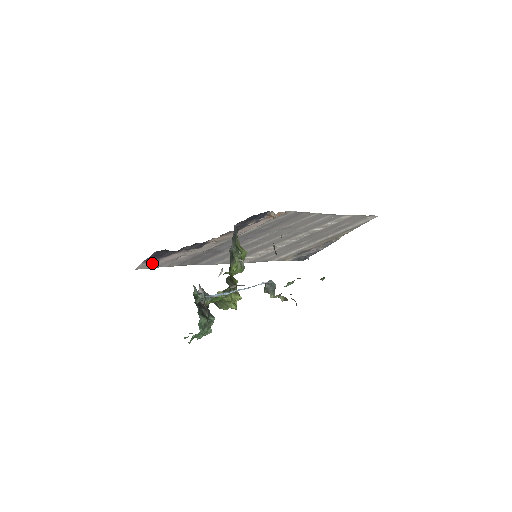
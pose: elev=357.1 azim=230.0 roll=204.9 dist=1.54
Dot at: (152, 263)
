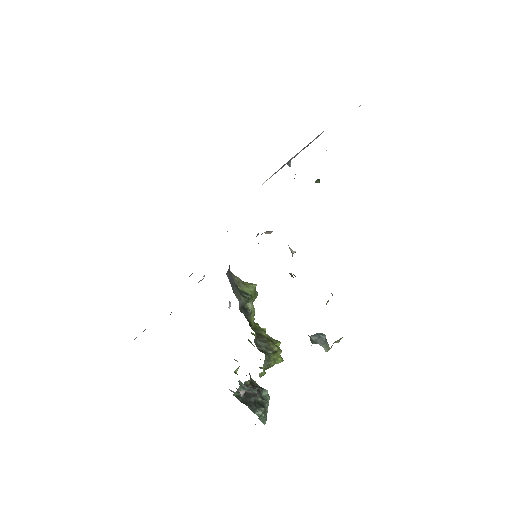
Dot at: occluded
